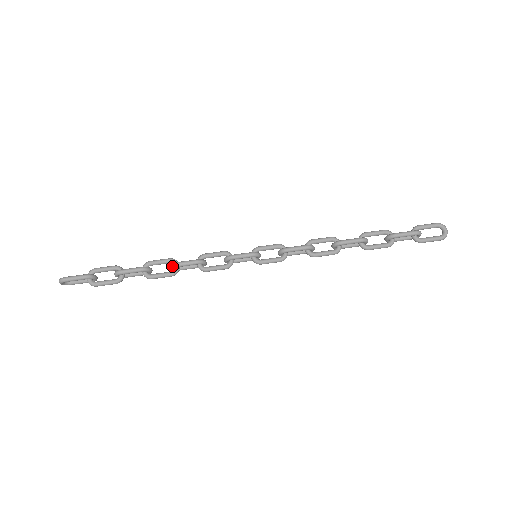
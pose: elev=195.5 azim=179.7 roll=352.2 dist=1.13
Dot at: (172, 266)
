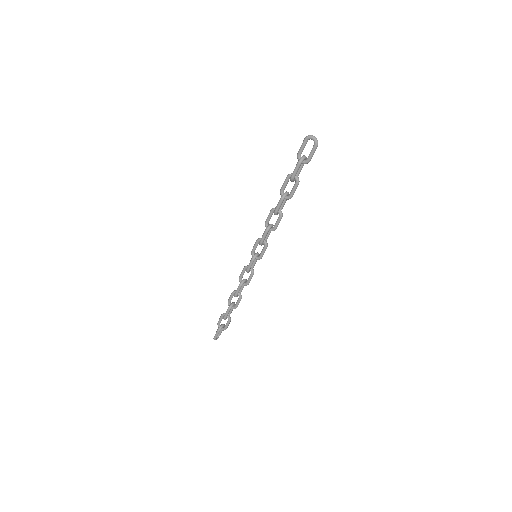
Dot at: occluded
